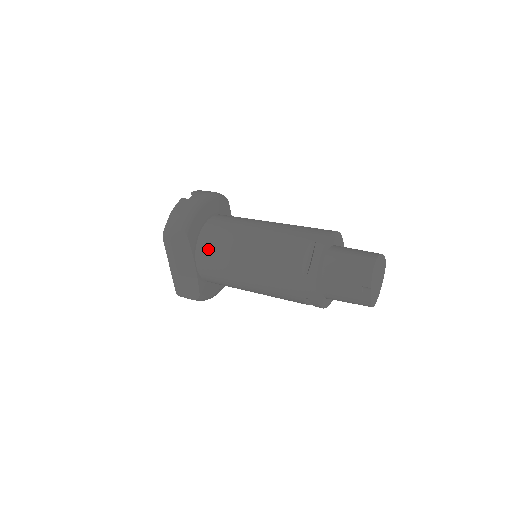
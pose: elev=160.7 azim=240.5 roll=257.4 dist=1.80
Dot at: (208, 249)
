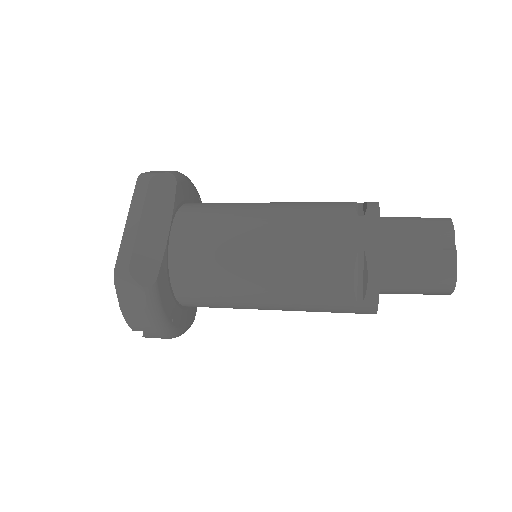
Dot at: (200, 209)
